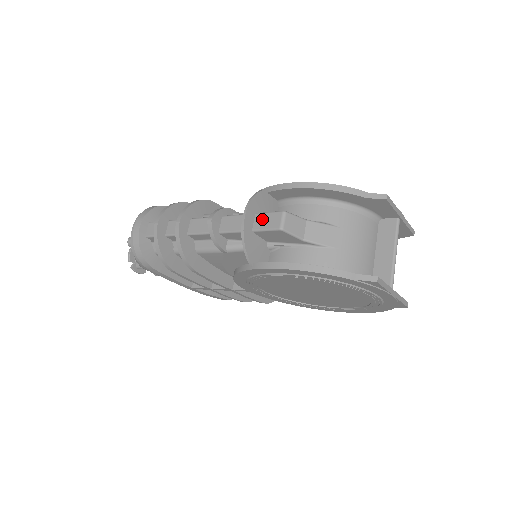
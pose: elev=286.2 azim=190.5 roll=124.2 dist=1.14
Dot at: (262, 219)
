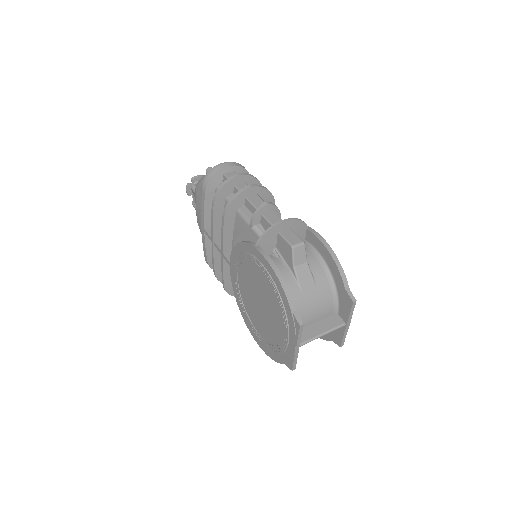
Dot at: (290, 233)
